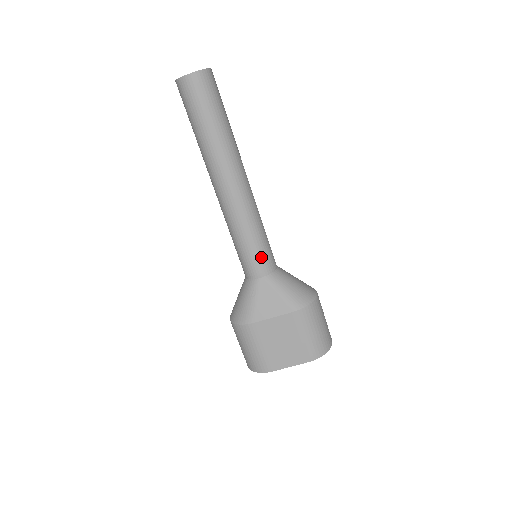
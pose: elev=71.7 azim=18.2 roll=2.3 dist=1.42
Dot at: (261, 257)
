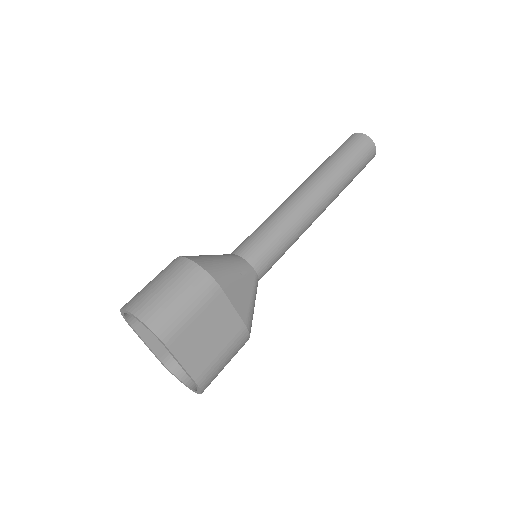
Dot at: (272, 262)
